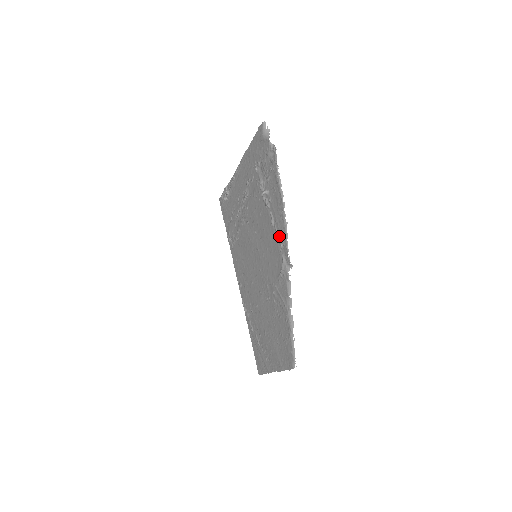
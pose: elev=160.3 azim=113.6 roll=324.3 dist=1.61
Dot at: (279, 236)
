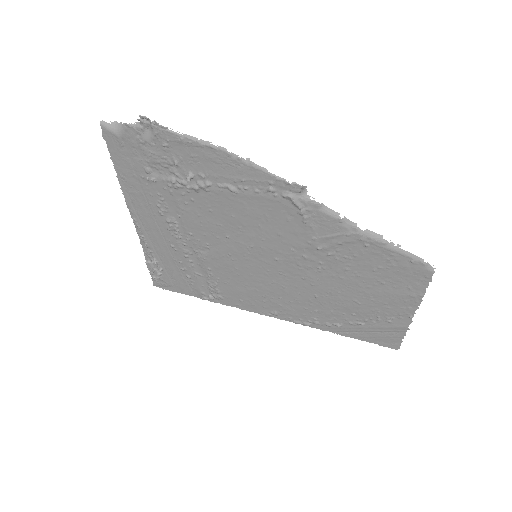
Dot at: (256, 187)
